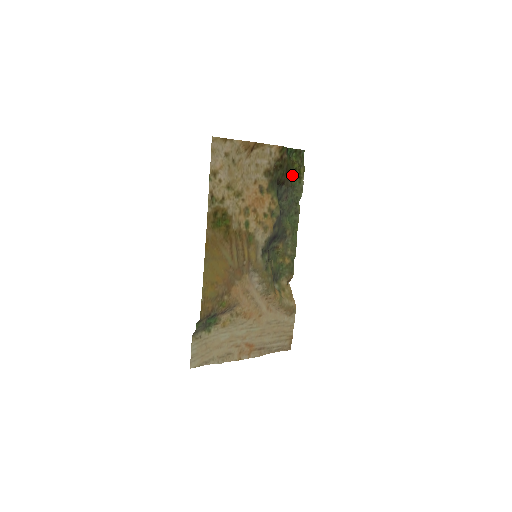
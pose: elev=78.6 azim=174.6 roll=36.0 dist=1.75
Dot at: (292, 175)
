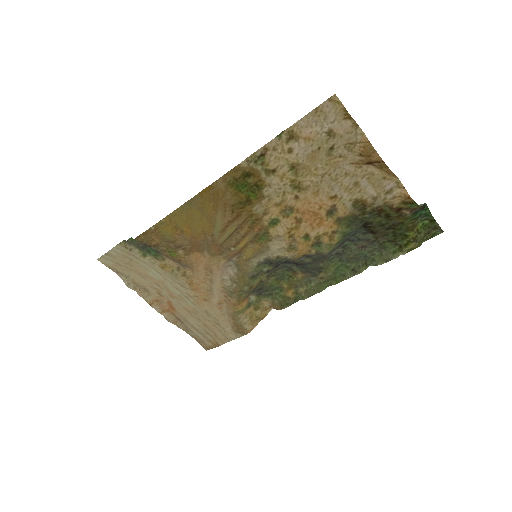
Dot at: (395, 236)
